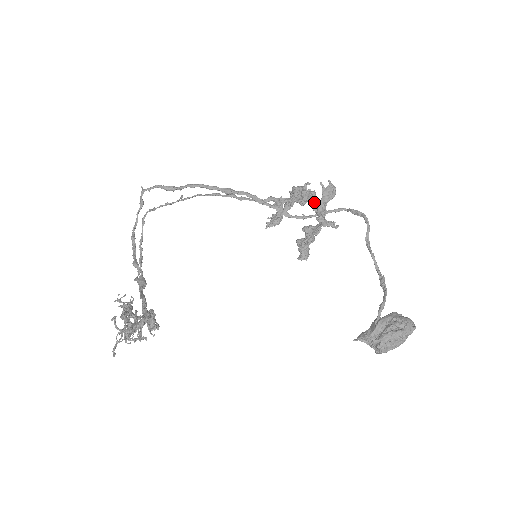
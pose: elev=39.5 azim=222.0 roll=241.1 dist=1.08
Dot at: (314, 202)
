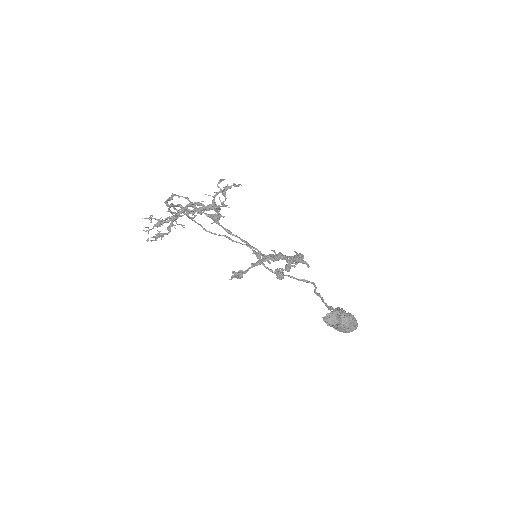
Dot at: (291, 256)
